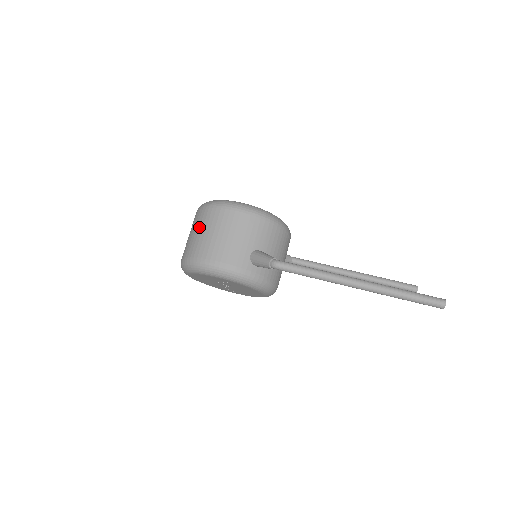
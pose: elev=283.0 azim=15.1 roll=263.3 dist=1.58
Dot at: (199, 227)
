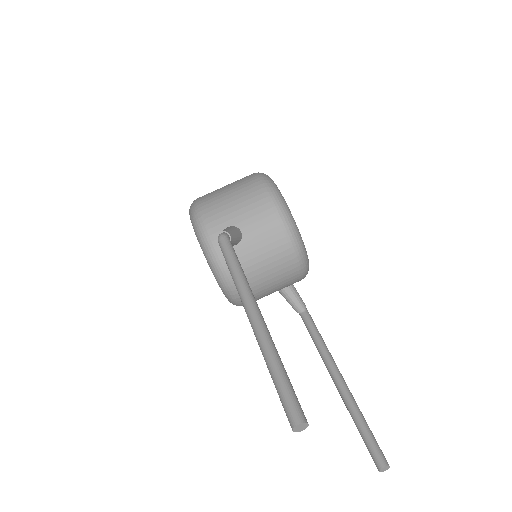
Dot at: occluded
